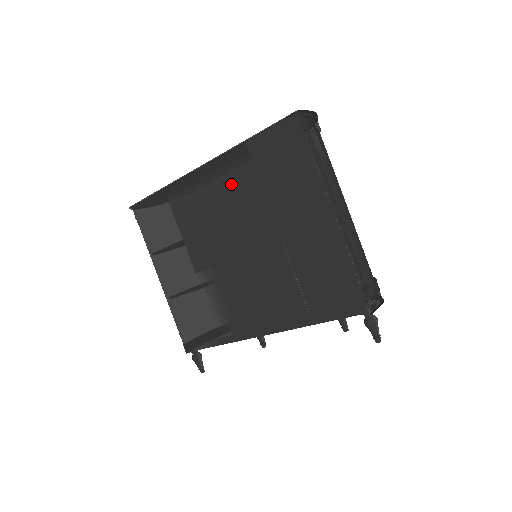
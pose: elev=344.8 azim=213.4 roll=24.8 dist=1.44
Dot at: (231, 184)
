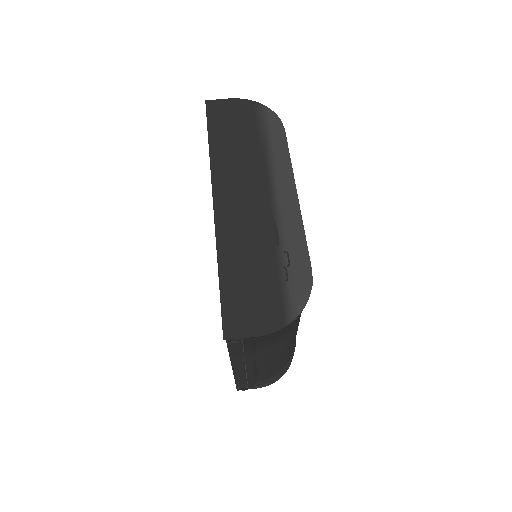
Dot at: occluded
